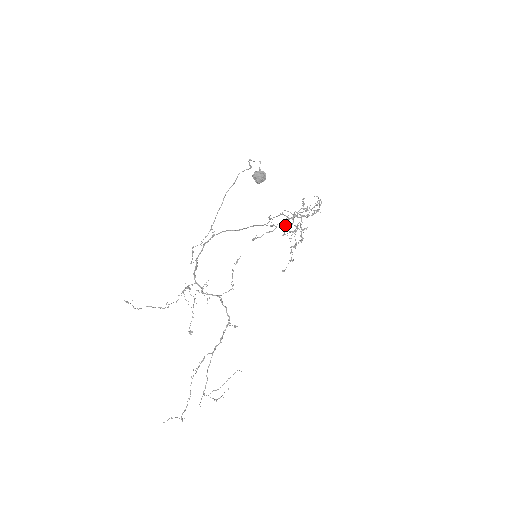
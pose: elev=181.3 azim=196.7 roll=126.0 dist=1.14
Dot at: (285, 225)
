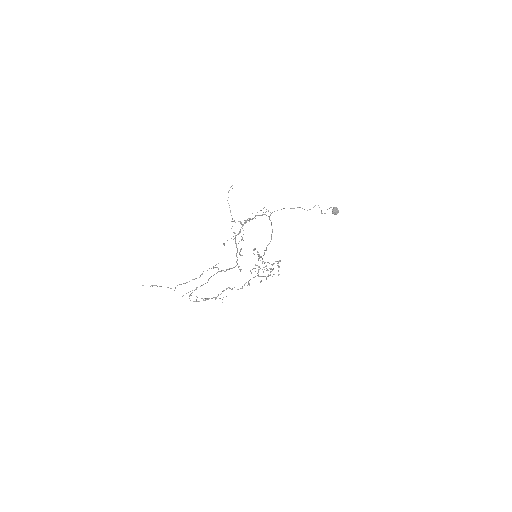
Dot at: occluded
